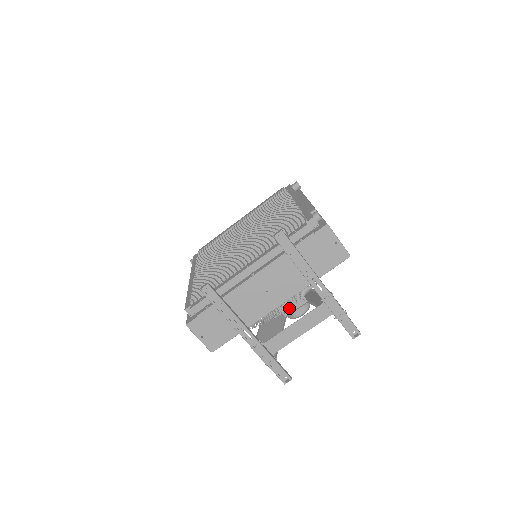
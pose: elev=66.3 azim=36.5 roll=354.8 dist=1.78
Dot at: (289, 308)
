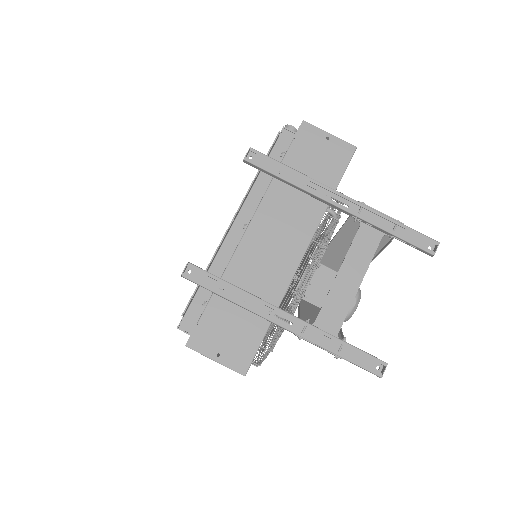
Dot at: occluded
